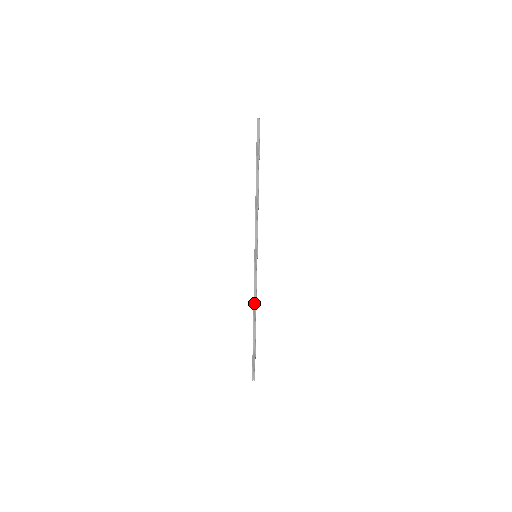
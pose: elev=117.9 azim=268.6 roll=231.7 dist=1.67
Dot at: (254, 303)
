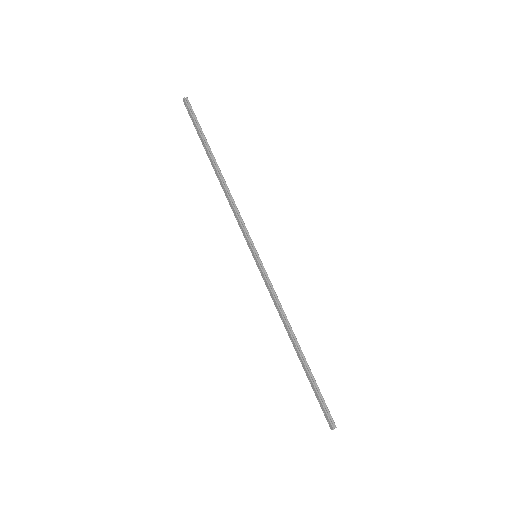
Dot at: (283, 317)
